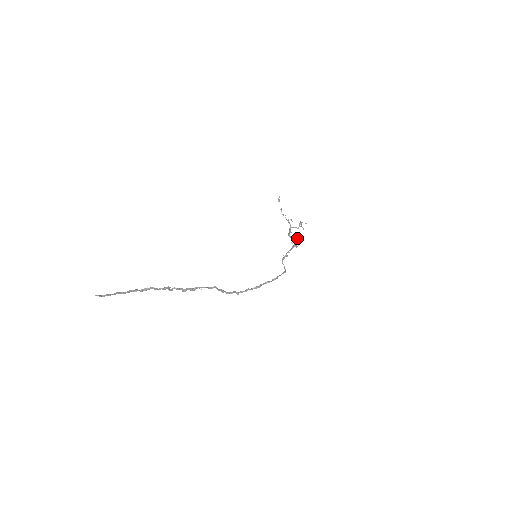
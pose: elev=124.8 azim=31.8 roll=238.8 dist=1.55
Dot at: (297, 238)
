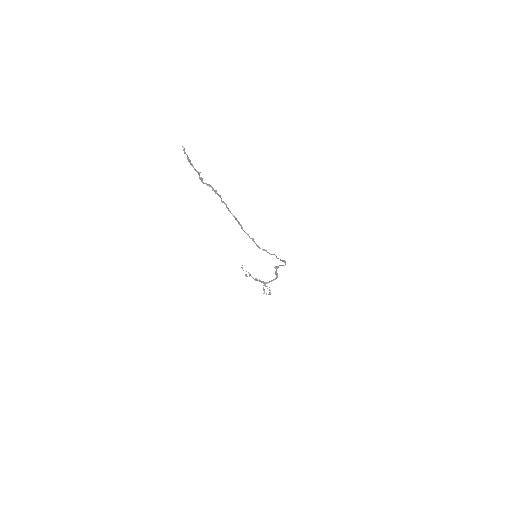
Dot at: (271, 281)
